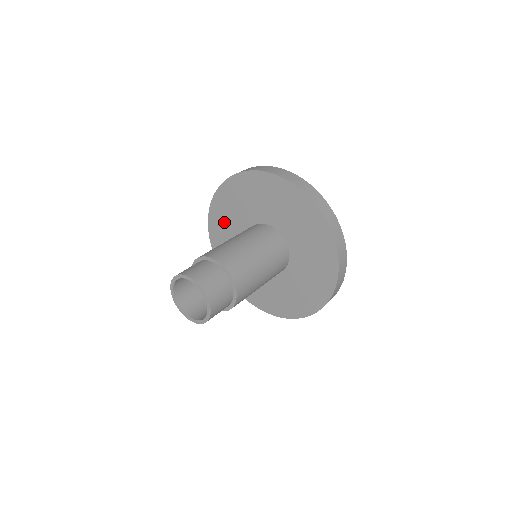
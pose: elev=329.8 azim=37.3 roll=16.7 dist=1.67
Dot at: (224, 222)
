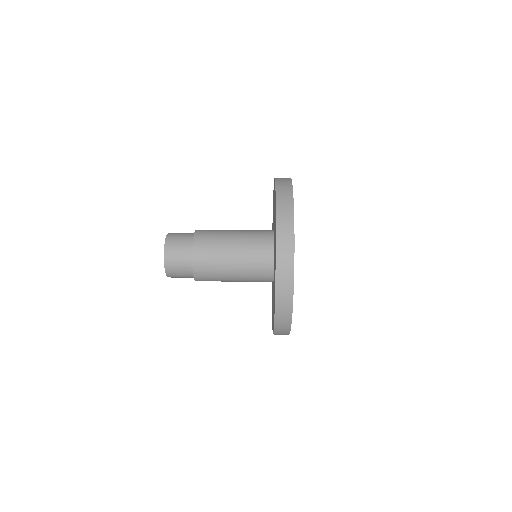
Dot at: occluded
